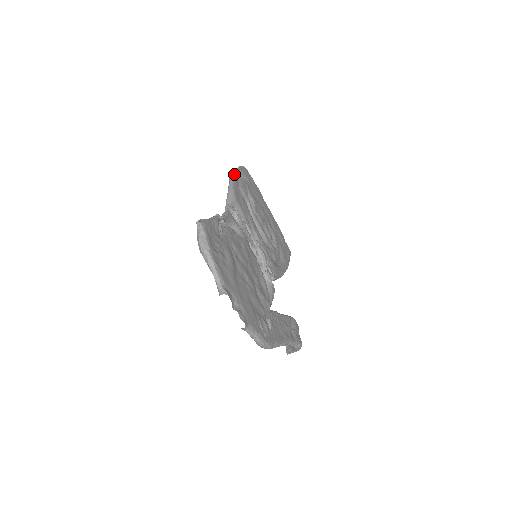
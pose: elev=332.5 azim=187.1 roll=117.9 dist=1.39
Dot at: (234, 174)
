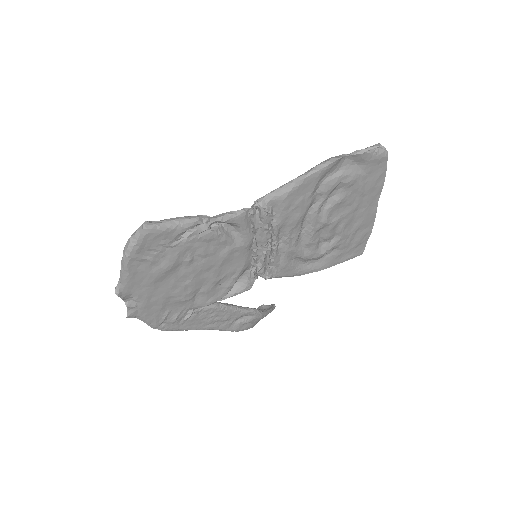
Dot at: (330, 165)
